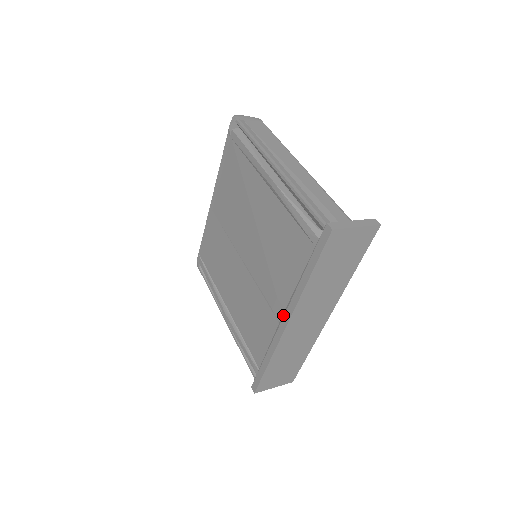
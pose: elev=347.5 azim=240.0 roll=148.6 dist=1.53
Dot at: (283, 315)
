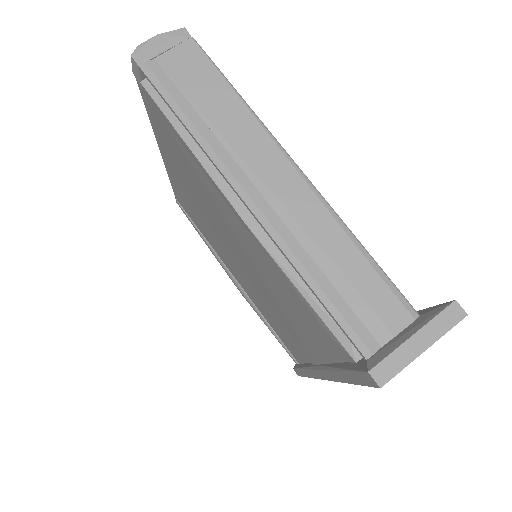
Dot at: (316, 368)
